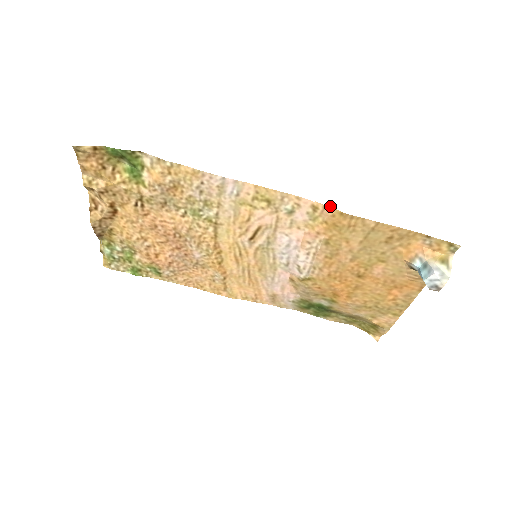
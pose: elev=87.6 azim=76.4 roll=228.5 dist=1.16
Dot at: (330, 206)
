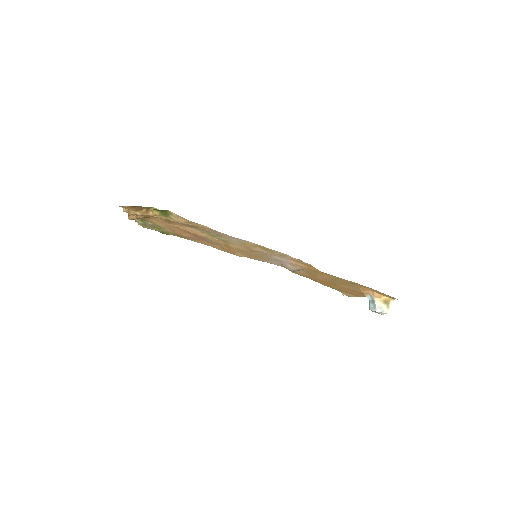
Dot at: (310, 264)
